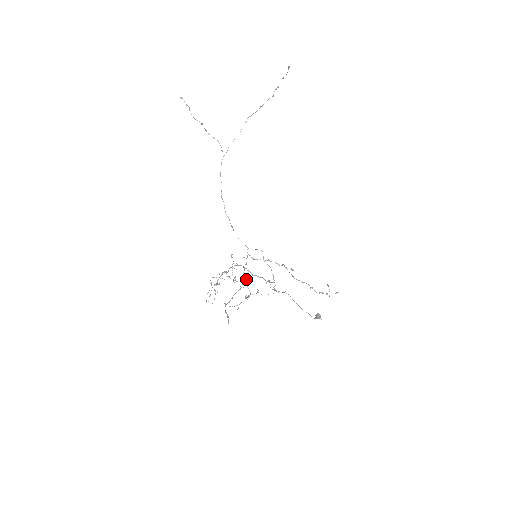
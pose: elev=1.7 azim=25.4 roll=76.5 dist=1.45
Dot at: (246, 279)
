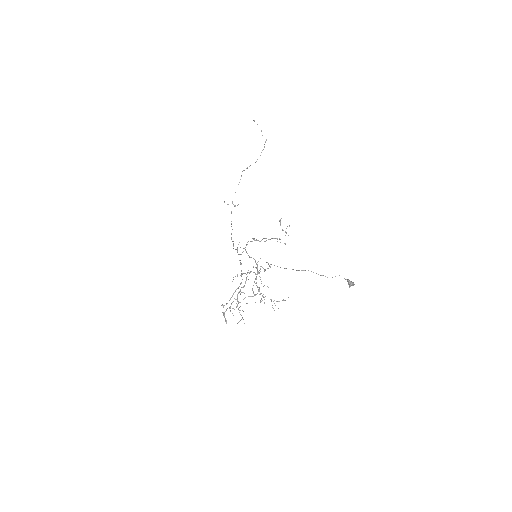
Dot at: occluded
